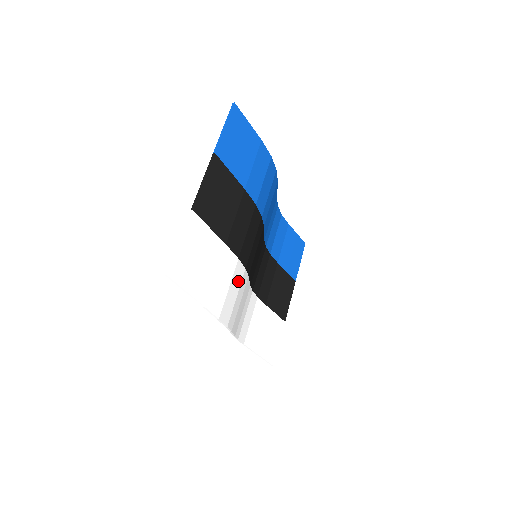
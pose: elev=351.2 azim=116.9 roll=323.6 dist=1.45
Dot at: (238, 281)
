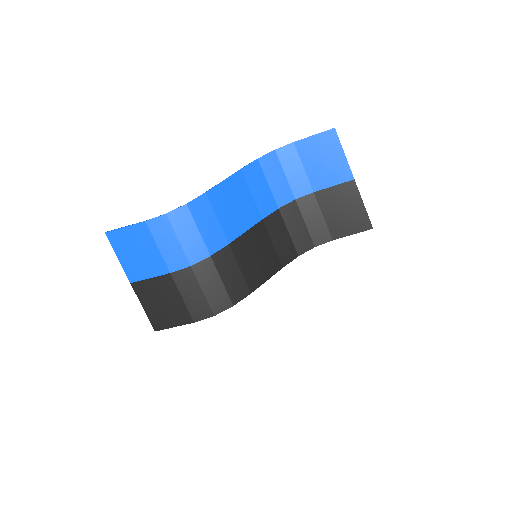
Dot at: (233, 322)
